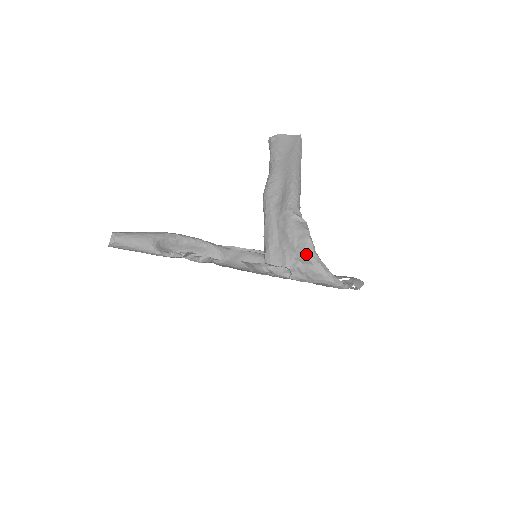
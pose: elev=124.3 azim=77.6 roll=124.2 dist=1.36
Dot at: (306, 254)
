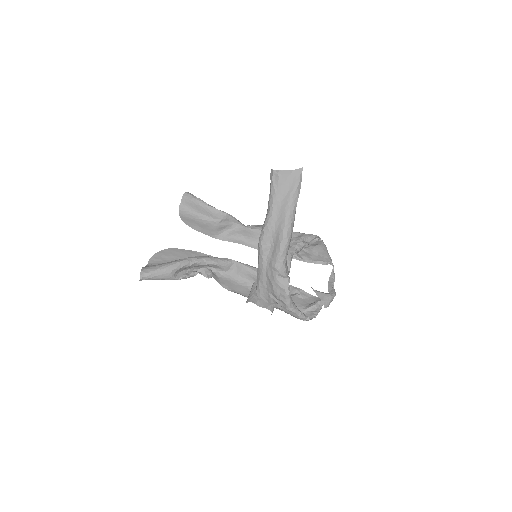
Dot at: (284, 305)
